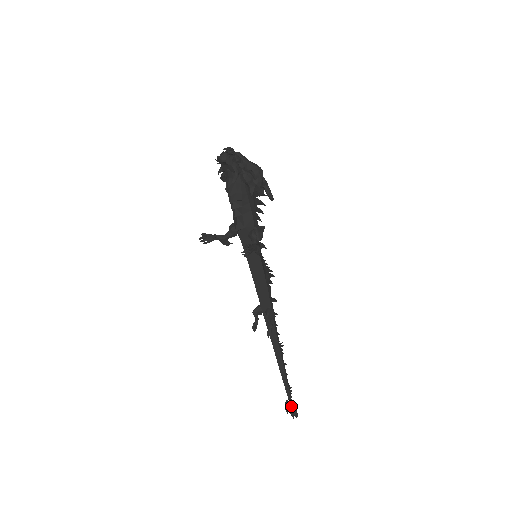
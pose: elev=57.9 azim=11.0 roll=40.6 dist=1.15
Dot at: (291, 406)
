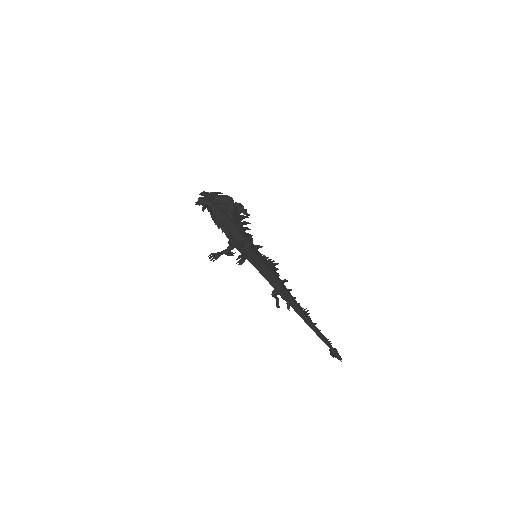
Dot at: (333, 353)
